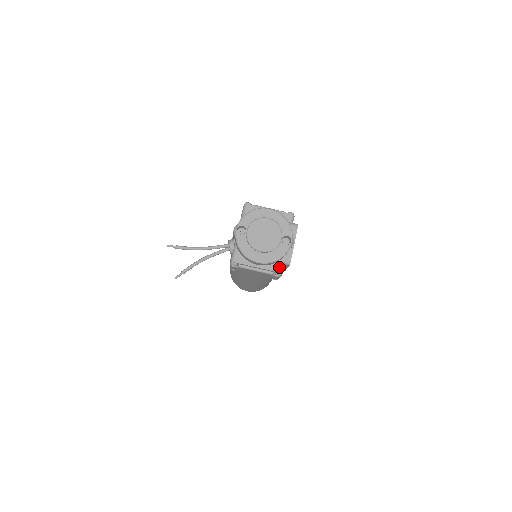
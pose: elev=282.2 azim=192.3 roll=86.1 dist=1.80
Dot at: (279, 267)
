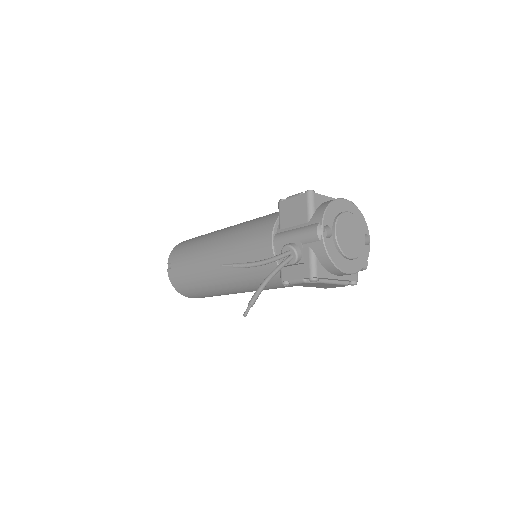
Dot at: (356, 274)
